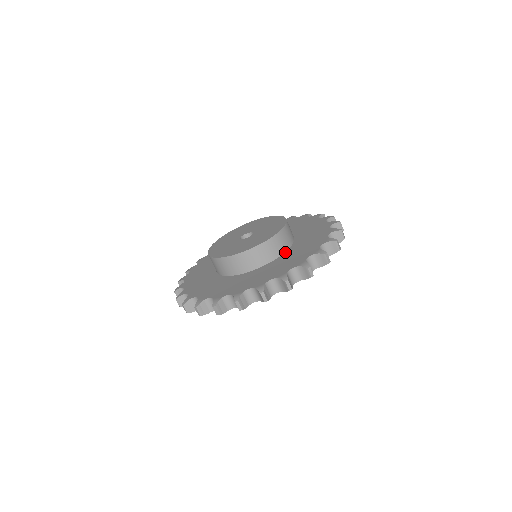
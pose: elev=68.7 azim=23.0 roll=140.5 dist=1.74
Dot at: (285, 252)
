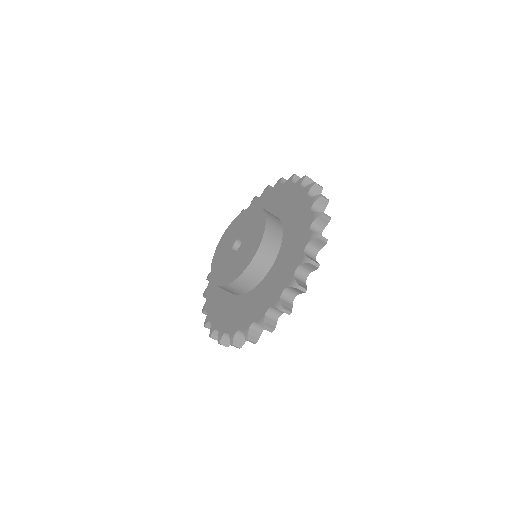
Dot at: (249, 292)
